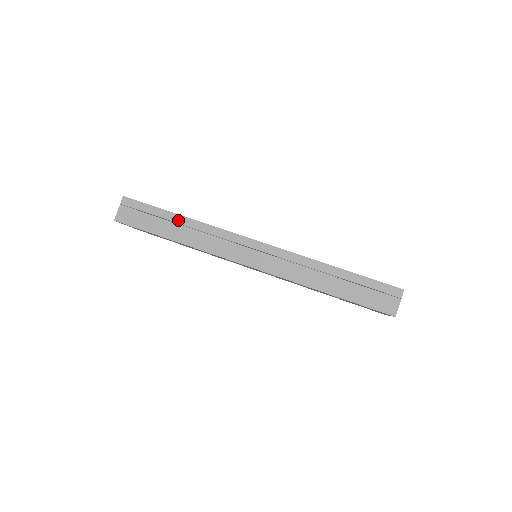
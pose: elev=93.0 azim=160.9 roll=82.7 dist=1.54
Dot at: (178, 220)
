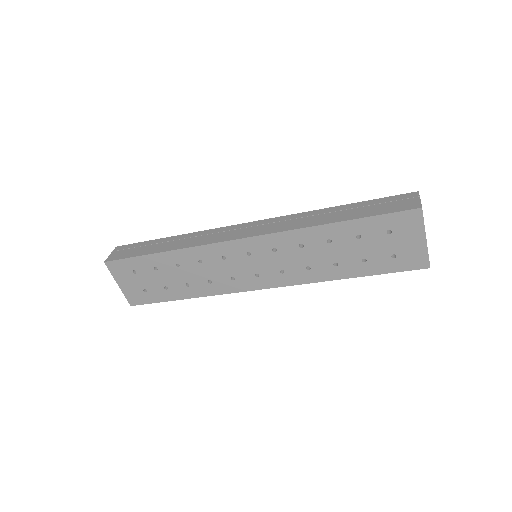
Dot at: (168, 240)
